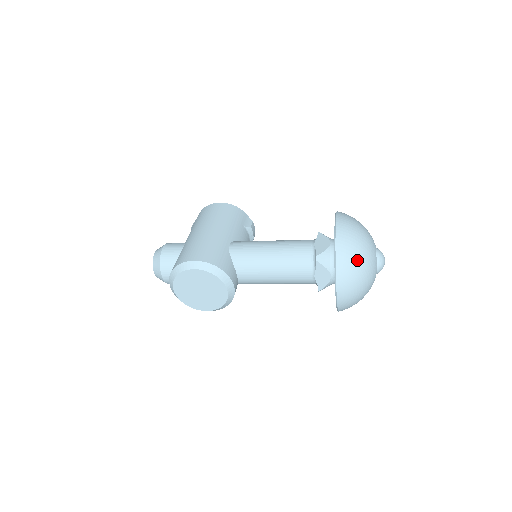
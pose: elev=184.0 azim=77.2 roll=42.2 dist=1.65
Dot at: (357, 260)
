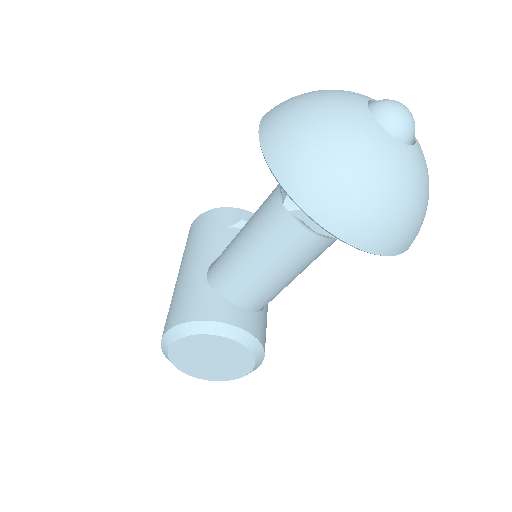
Dot at: (325, 161)
